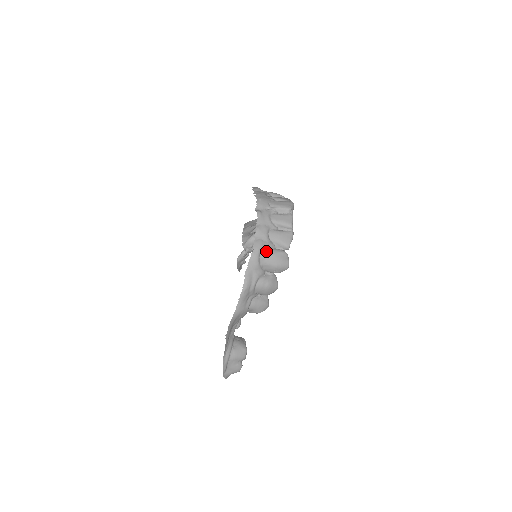
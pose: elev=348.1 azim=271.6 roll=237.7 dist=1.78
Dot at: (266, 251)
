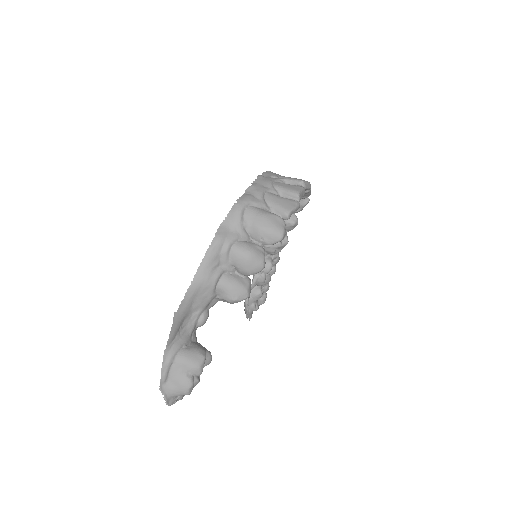
Dot at: (255, 208)
